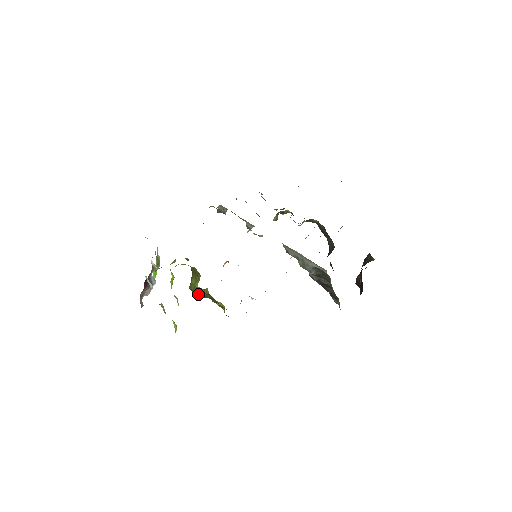
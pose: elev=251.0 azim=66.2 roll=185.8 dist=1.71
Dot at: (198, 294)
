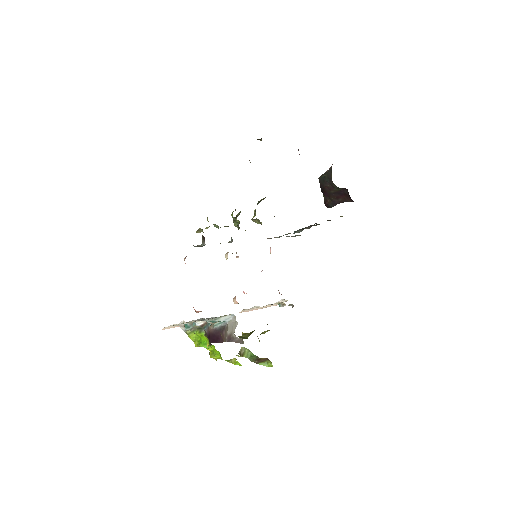
Dot at: (245, 338)
